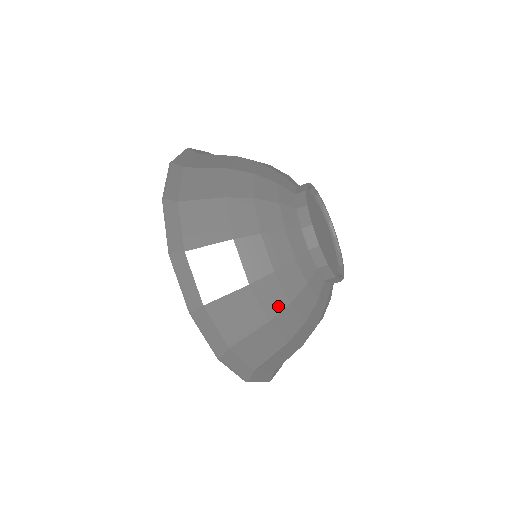
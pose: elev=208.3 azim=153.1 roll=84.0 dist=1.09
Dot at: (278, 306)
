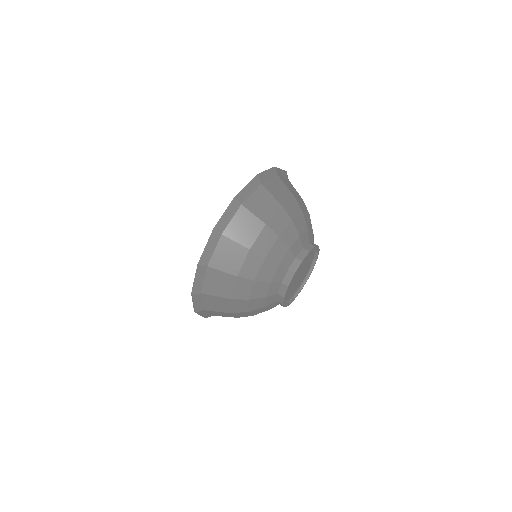
Dot at: (241, 310)
